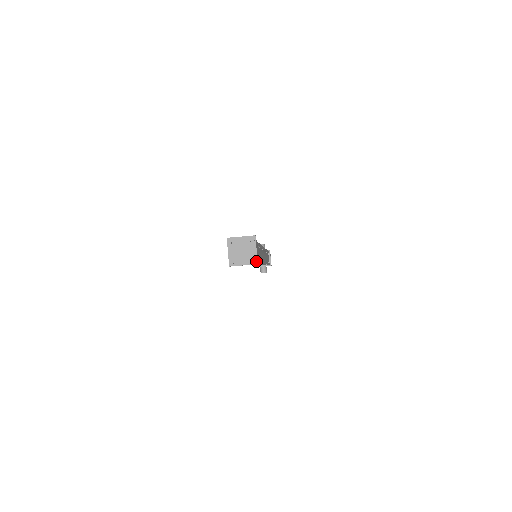
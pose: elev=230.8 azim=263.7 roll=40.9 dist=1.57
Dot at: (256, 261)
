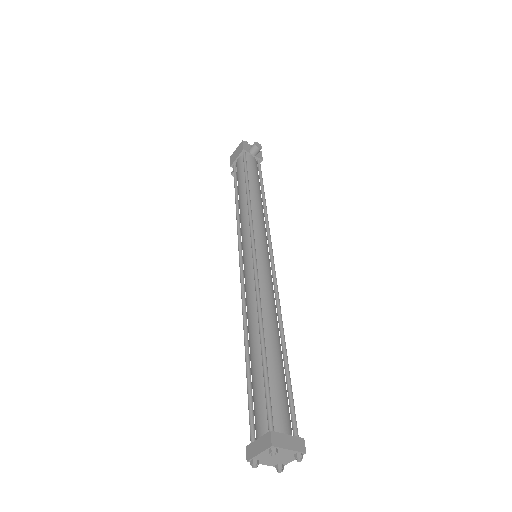
Dot at: (282, 466)
